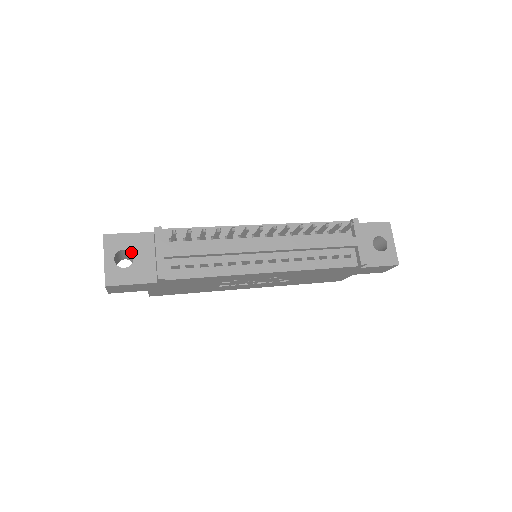
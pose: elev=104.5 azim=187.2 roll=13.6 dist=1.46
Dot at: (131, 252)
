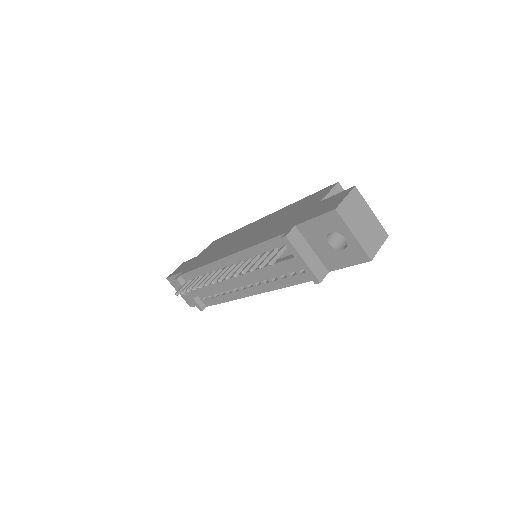
Dot at: occluded
